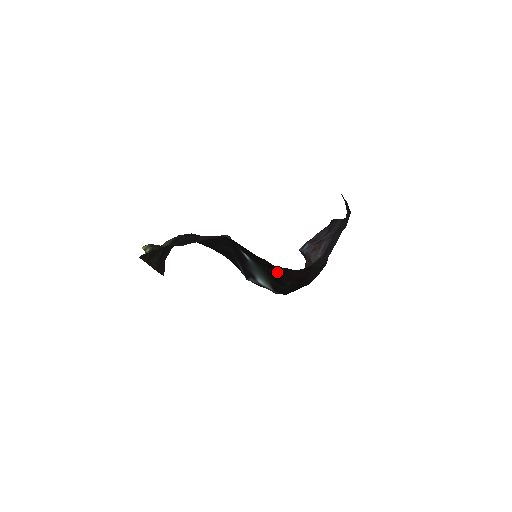
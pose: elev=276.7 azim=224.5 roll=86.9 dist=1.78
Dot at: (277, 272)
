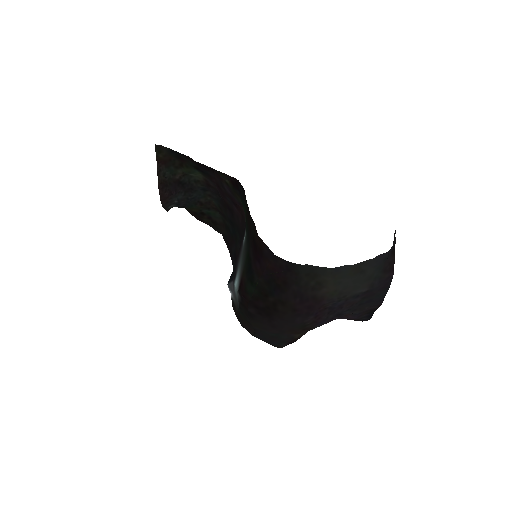
Dot at: (256, 253)
